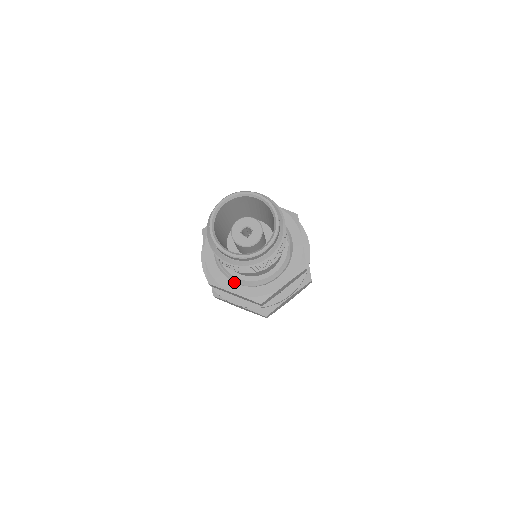
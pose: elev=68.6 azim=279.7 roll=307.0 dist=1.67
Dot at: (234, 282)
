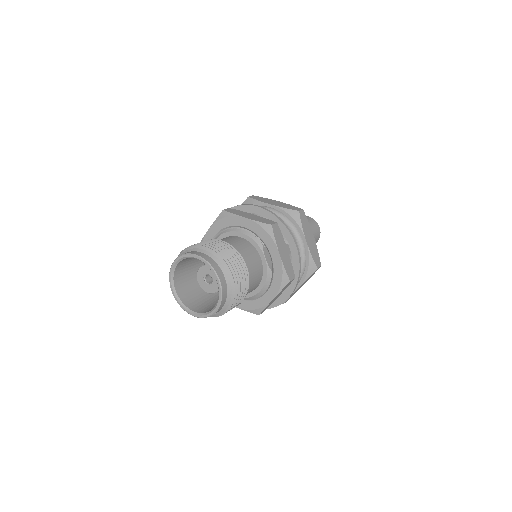
Dot at: occluded
